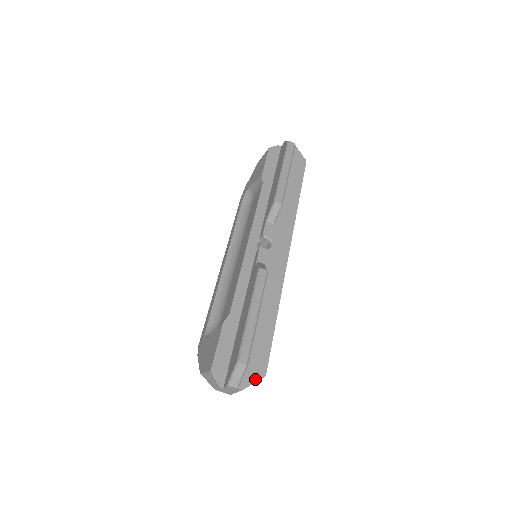
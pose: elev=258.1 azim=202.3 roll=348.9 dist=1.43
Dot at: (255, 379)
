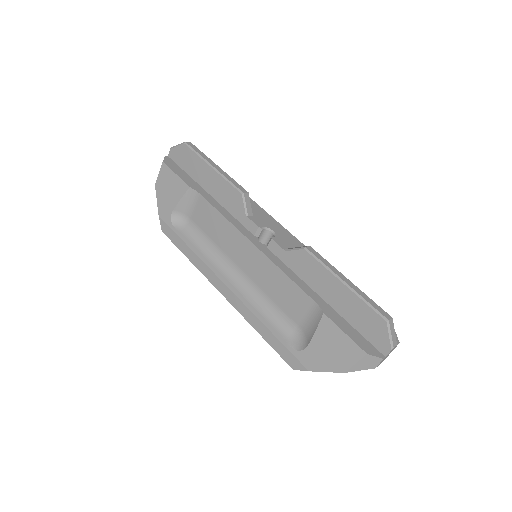
Dot at: occluded
